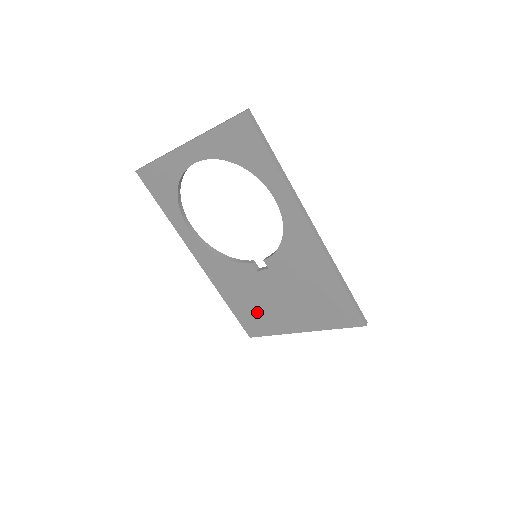
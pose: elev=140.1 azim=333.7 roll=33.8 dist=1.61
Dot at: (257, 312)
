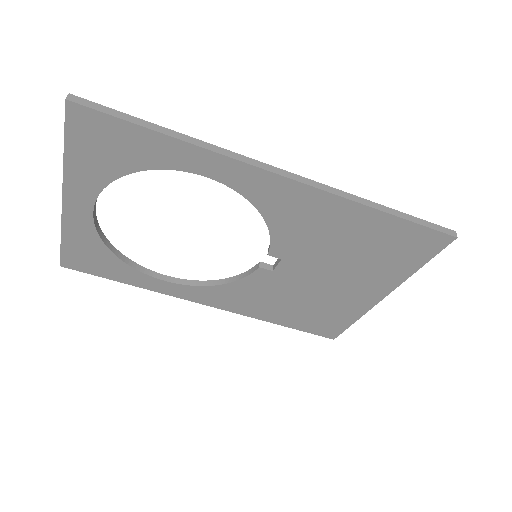
Dot at: (316, 311)
